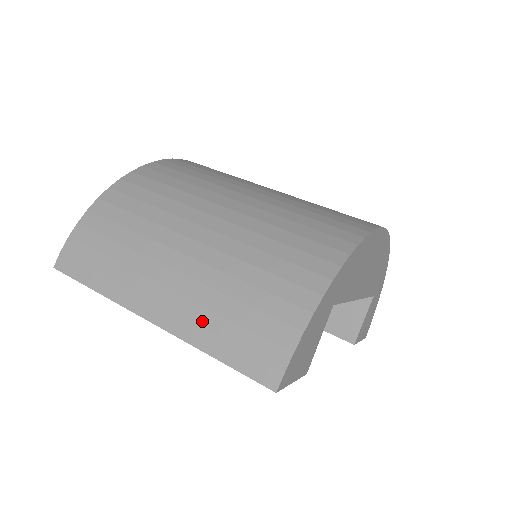
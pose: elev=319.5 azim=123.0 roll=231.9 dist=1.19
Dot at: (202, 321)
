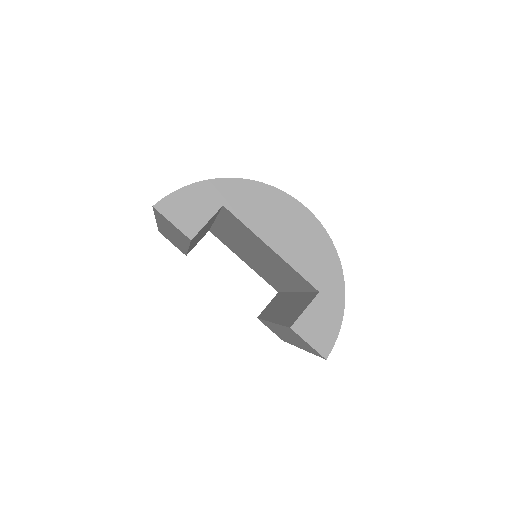
Dot at: occluded
